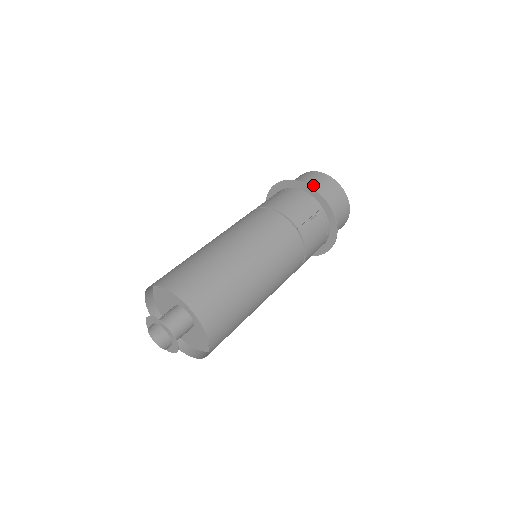
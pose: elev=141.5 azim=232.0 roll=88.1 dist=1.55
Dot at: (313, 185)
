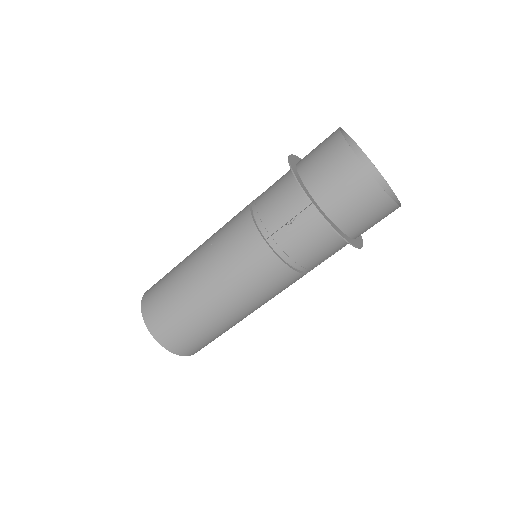
Dot at: (314, 164)
